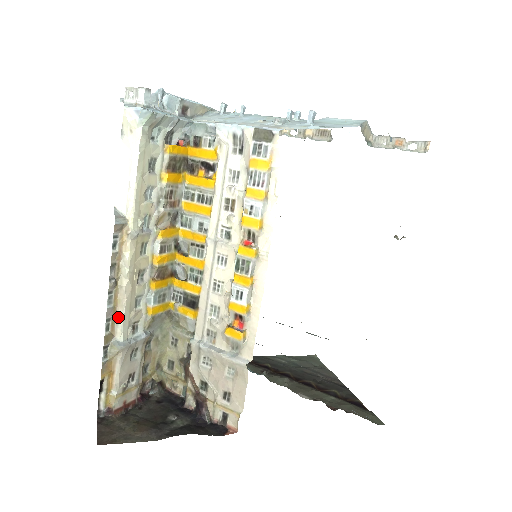
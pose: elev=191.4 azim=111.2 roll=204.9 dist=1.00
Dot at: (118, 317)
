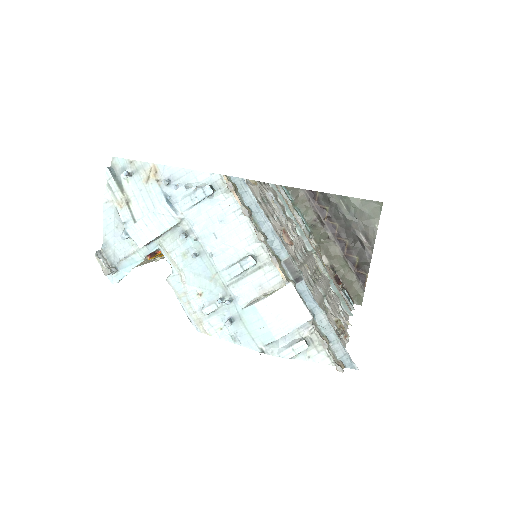
Dot at: occluded
